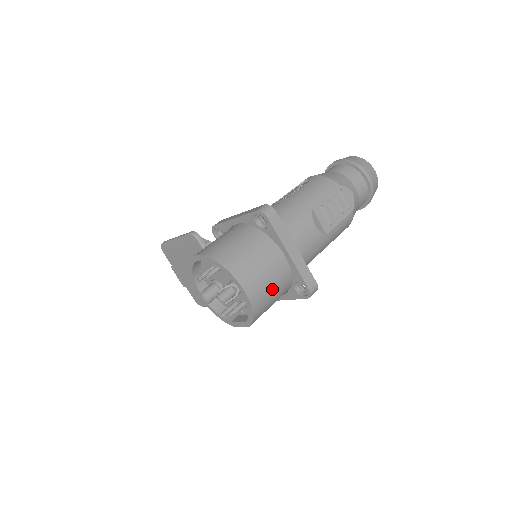
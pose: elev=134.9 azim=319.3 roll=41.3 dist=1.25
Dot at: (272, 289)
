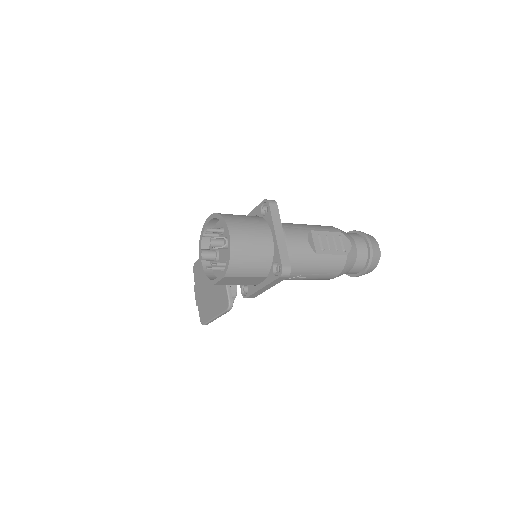
Dot at: (253, 252)
